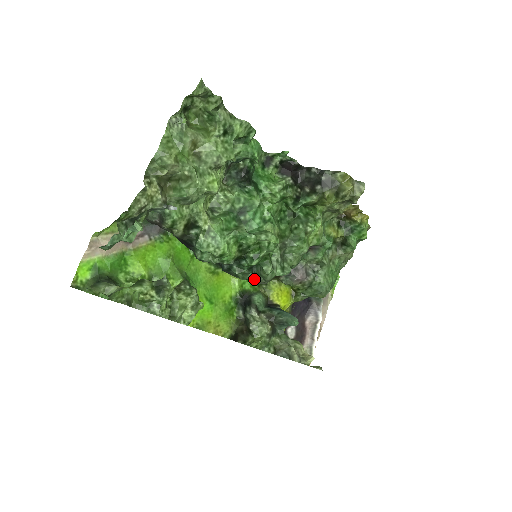
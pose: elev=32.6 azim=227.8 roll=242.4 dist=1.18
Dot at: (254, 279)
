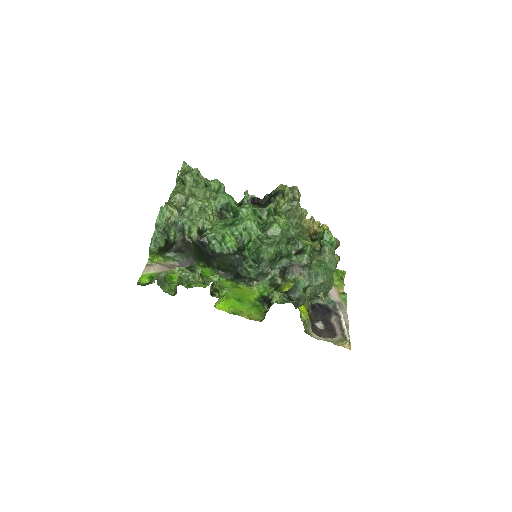
Dot at: (261, 270)
